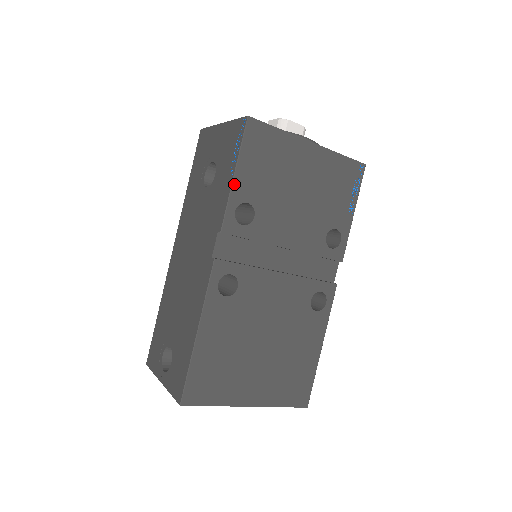
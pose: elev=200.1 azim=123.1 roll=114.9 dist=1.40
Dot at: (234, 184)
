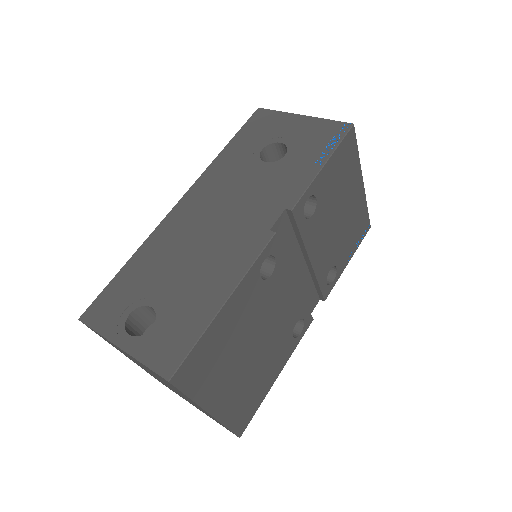
Dot at: (320, 173)
